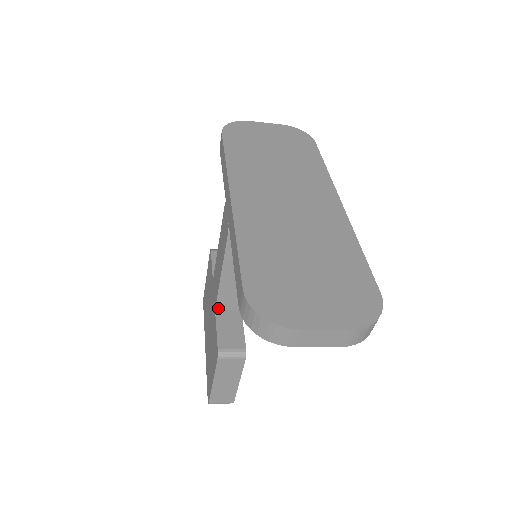
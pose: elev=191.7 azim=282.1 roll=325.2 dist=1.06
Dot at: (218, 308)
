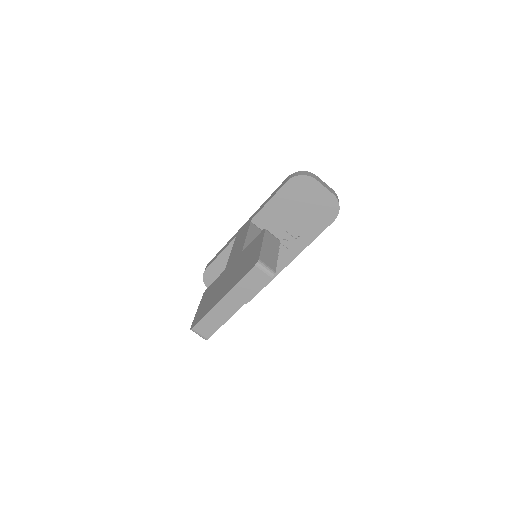
Dot at: occluded
